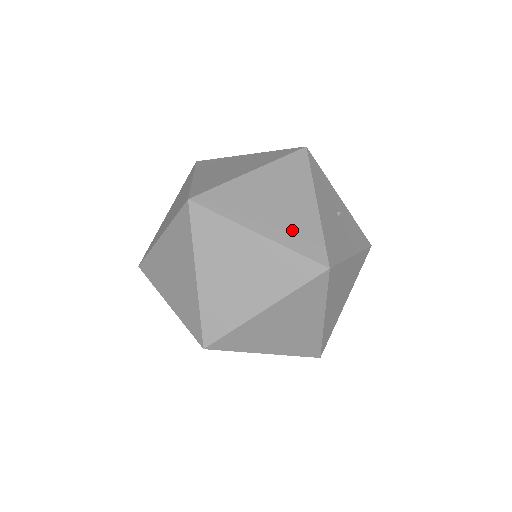
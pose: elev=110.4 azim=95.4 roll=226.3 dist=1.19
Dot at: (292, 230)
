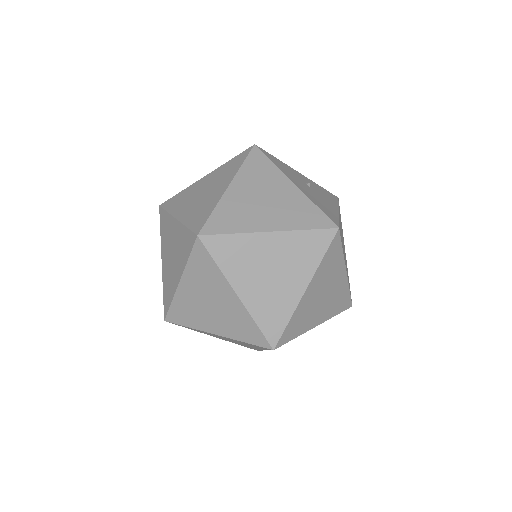
Dot at: (292, 215)
